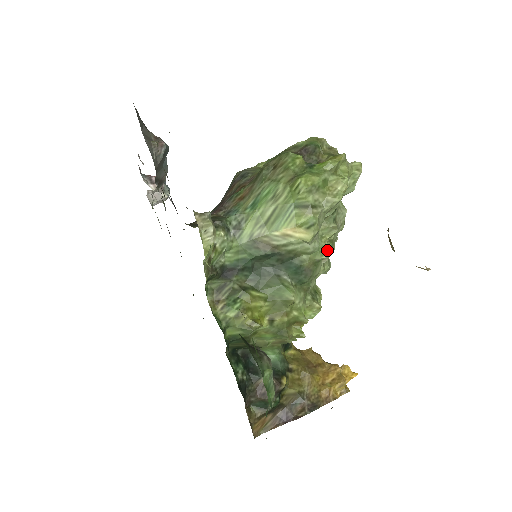
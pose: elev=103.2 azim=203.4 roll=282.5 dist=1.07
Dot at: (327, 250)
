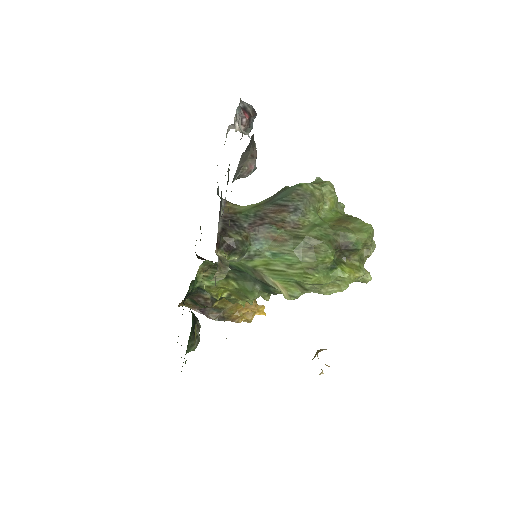
Dot at: occluded
